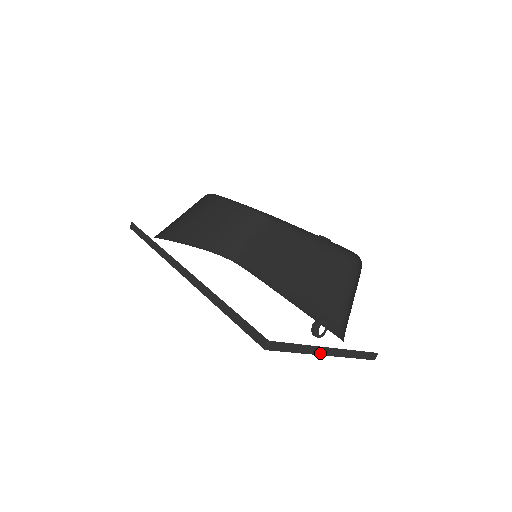
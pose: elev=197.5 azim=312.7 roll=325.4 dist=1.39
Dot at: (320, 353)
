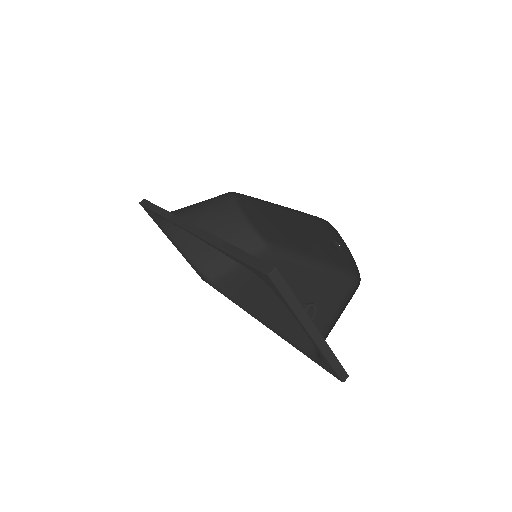
Dot at: (306, 326)
